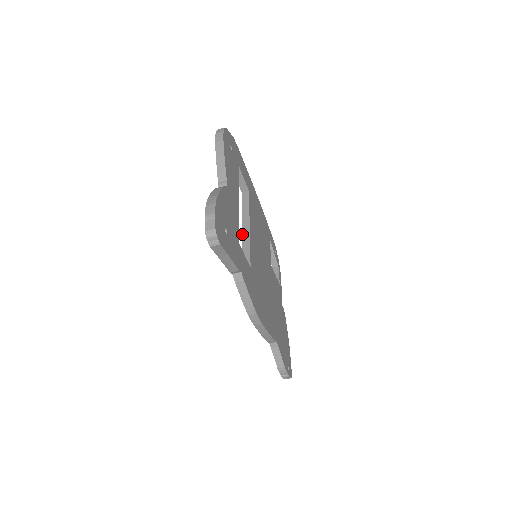
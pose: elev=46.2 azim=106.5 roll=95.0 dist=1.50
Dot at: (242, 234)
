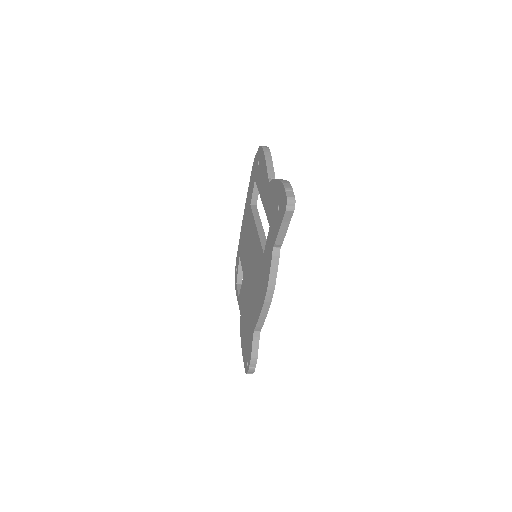
Dot at: (258, 231)
